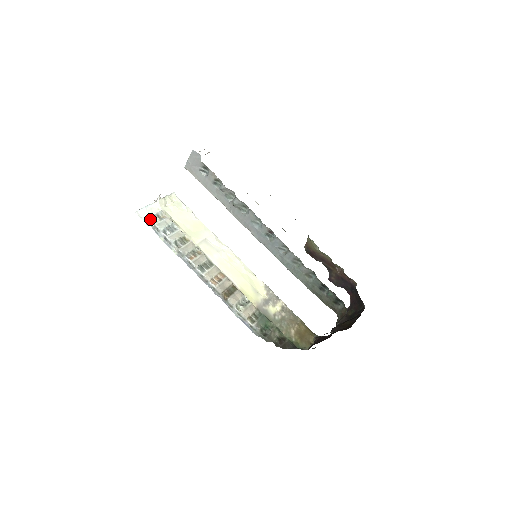
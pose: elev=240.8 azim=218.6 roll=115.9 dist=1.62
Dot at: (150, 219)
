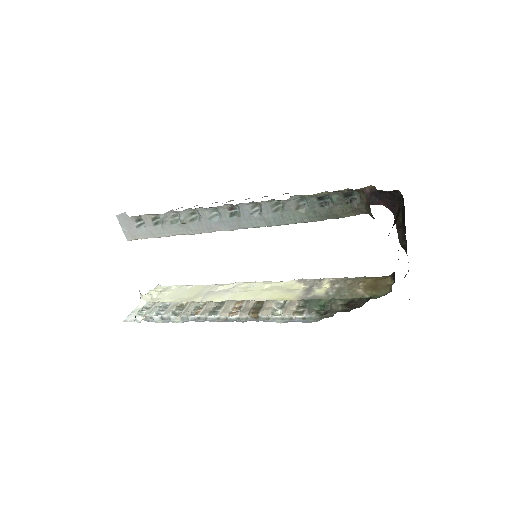
Dot at: (138, 315)
